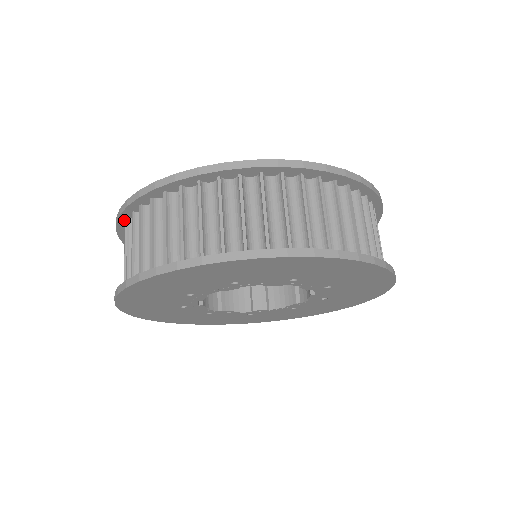
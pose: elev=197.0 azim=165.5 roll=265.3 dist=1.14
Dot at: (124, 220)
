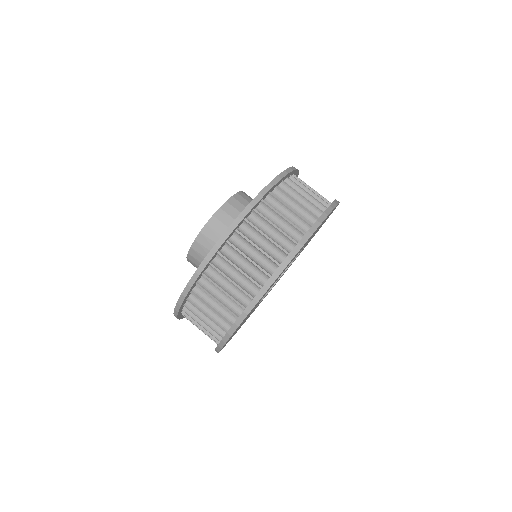
Dot at: (180, 312)
